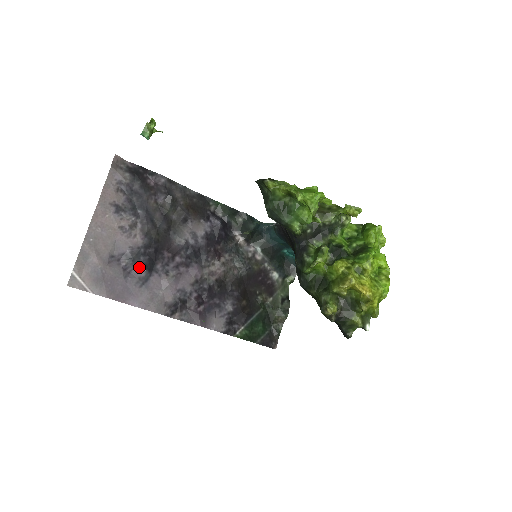
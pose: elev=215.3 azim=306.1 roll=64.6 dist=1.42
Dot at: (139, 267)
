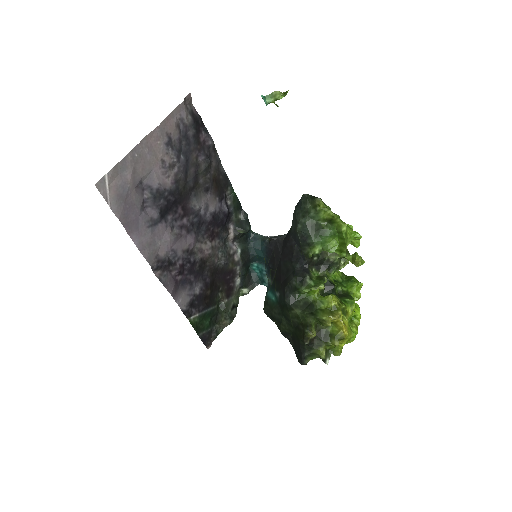
Dot at: (155, 208)
